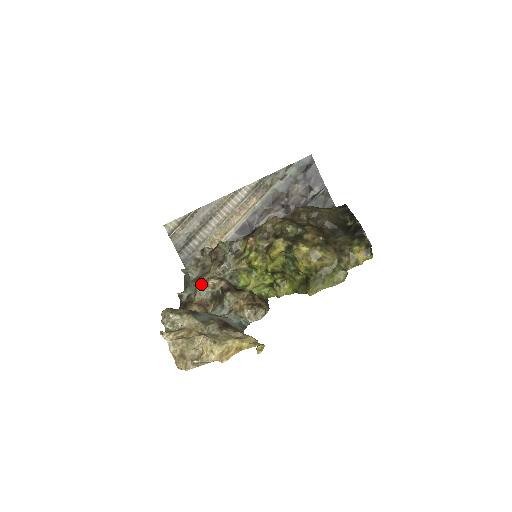
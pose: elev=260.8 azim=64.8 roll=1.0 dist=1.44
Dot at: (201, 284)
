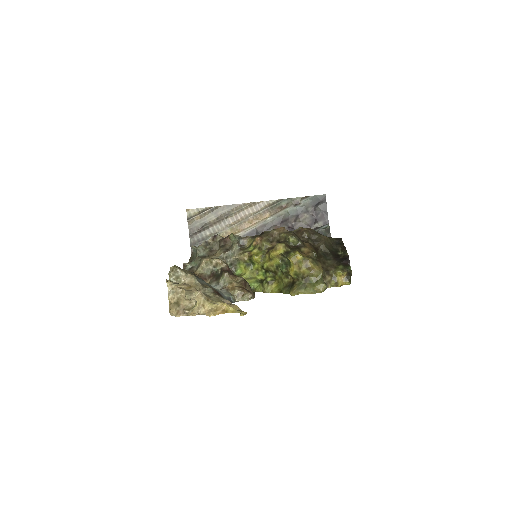
Dot at: (206, 260)
